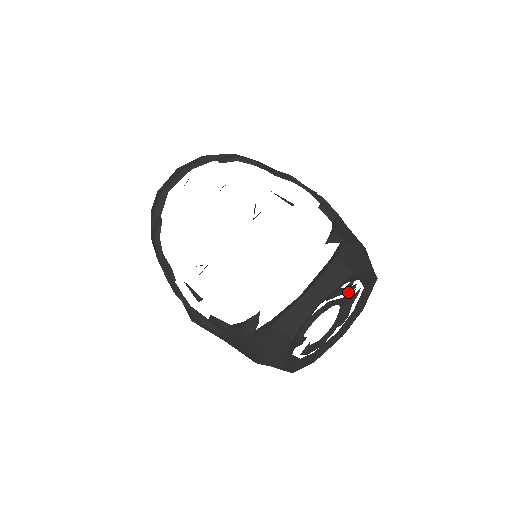
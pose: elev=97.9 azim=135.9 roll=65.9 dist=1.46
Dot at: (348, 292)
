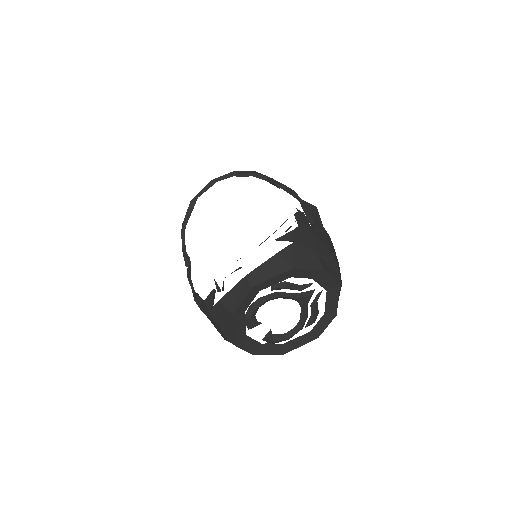
Dot at: (300, 288)
